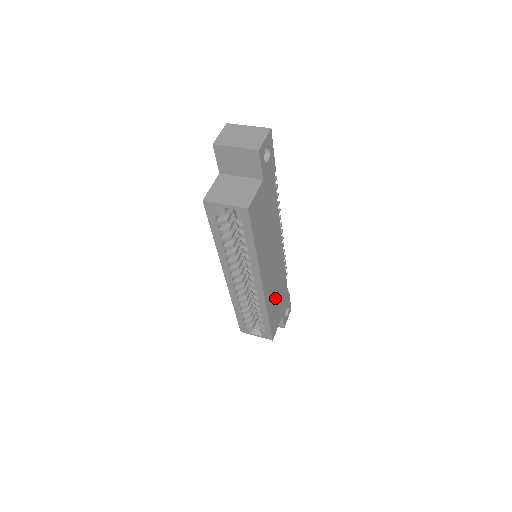
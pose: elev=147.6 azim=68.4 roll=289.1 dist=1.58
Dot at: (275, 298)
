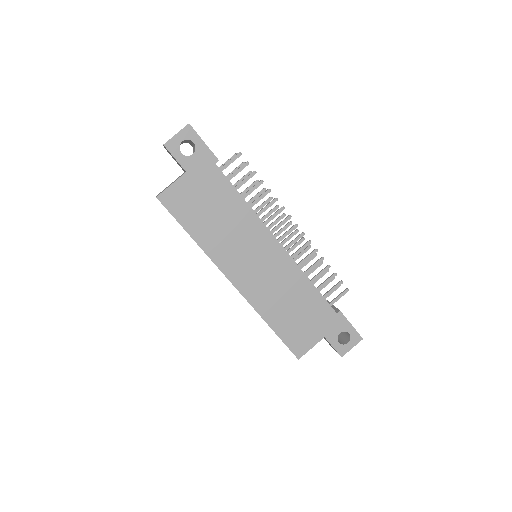
Dot at: (285, 307)
